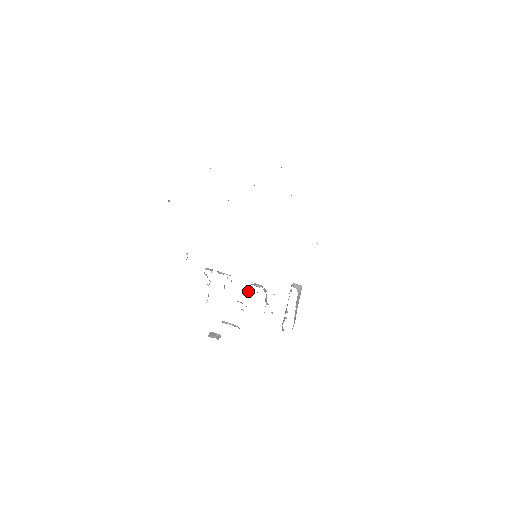
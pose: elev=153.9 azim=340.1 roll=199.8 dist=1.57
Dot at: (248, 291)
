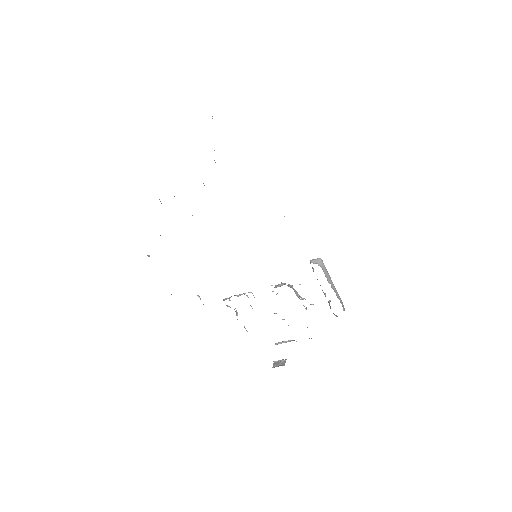
Dot at: occluded
